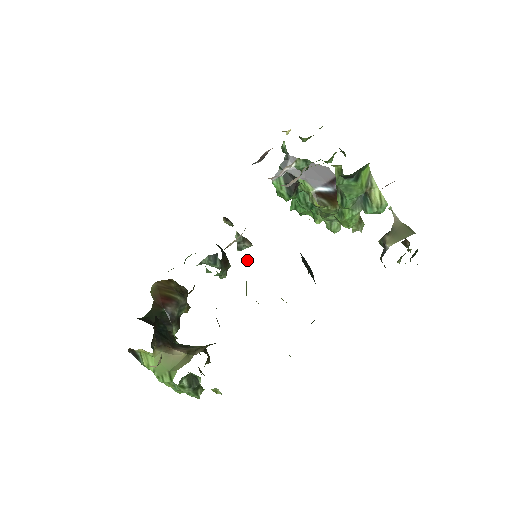
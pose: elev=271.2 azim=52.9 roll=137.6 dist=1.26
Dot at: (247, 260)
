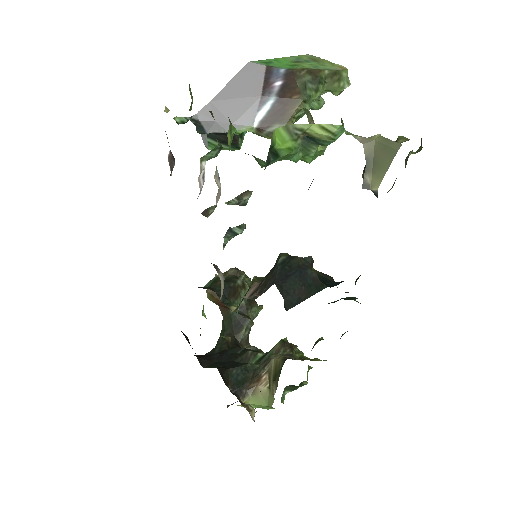
Dot at: (249, 286)
